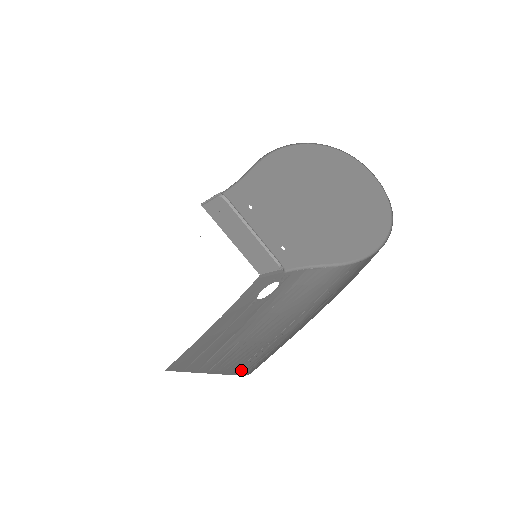
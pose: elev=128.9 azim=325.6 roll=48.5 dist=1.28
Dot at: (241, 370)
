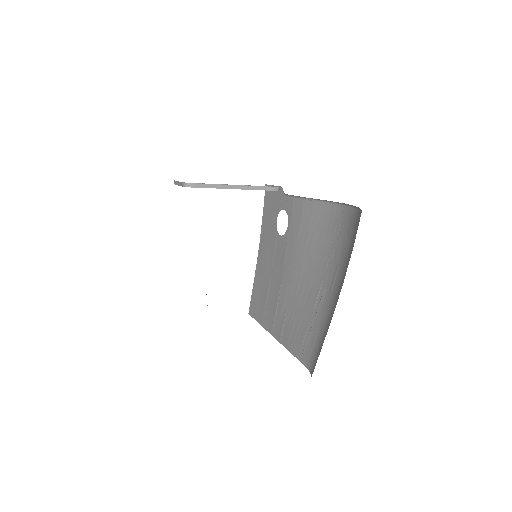
Dot at: (302, 357)
